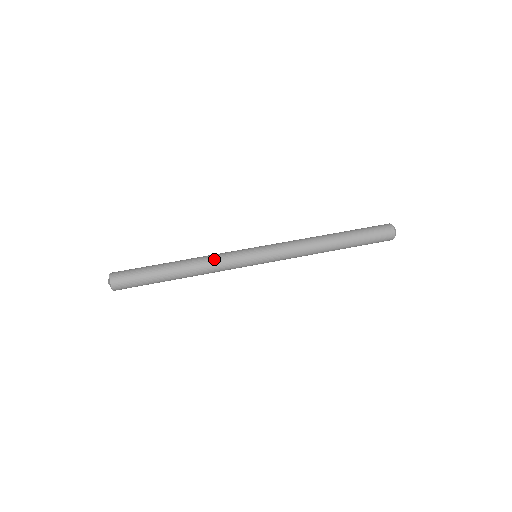
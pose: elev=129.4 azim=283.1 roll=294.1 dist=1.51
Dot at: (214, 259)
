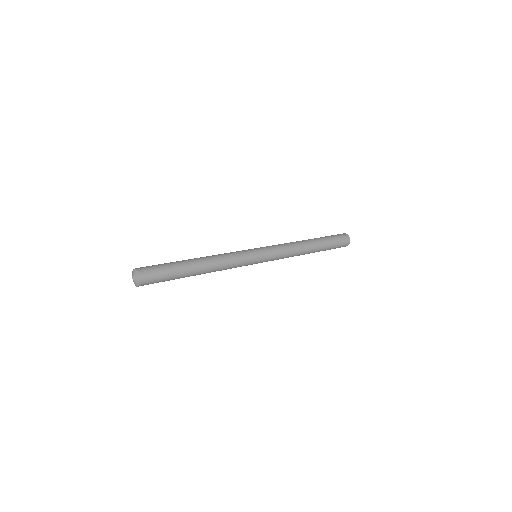
Dot at: (228, 260)
